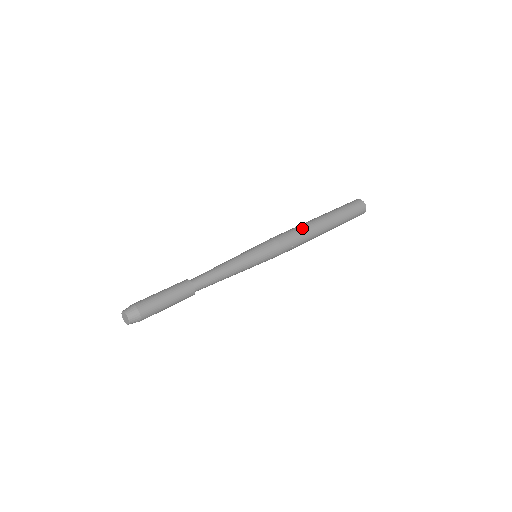
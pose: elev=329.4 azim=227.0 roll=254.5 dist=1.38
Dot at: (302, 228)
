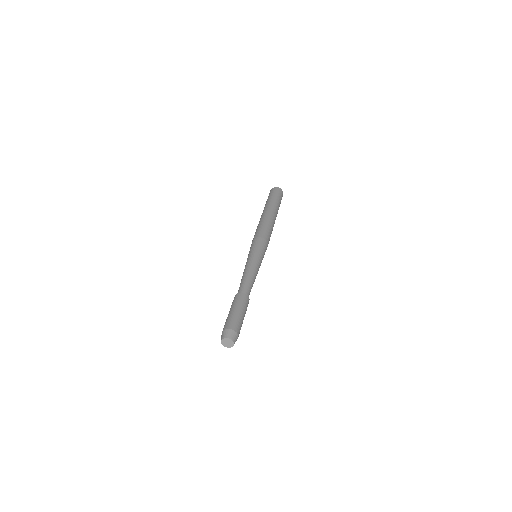
Dot at: (268, 223)
